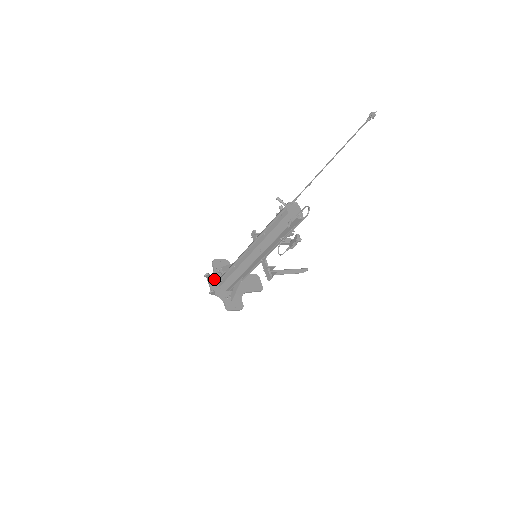
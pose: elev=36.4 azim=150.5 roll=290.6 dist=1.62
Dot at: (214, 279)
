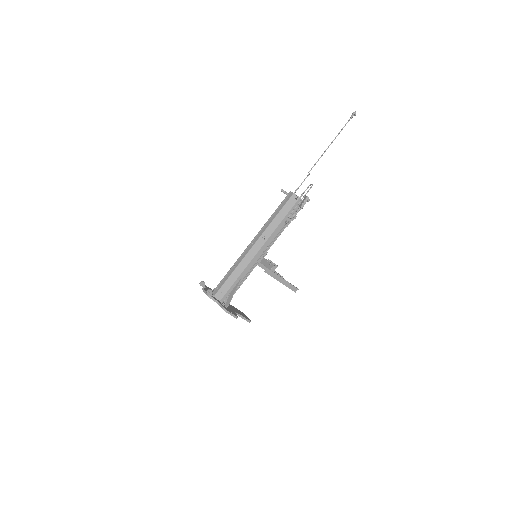
Dot at: occluded
